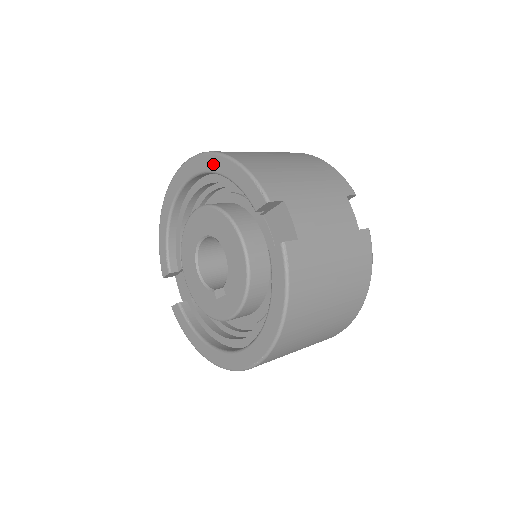
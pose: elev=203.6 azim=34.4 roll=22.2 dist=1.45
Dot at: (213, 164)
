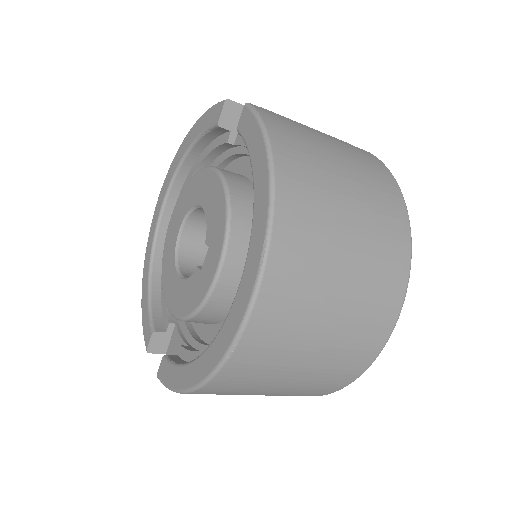
Dot at: (180, 154)
